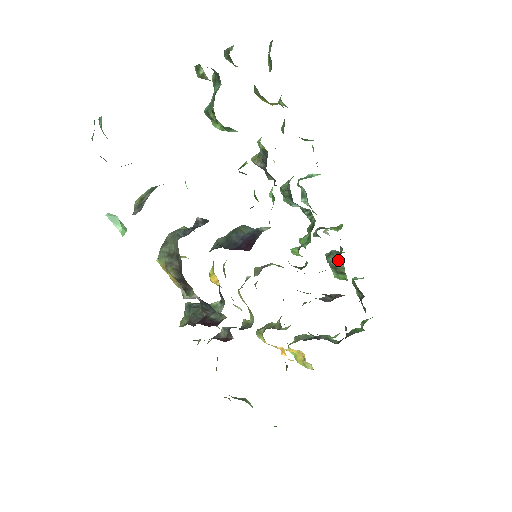
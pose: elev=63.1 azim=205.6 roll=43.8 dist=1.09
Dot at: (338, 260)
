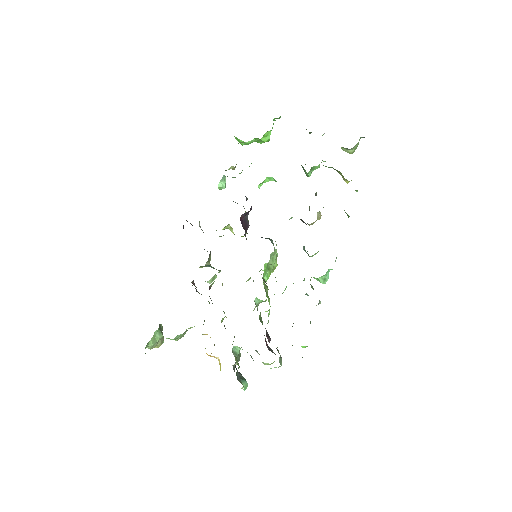
Dot at: occluded
